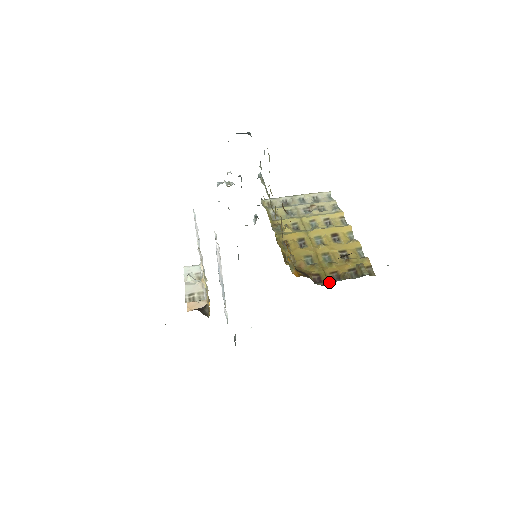
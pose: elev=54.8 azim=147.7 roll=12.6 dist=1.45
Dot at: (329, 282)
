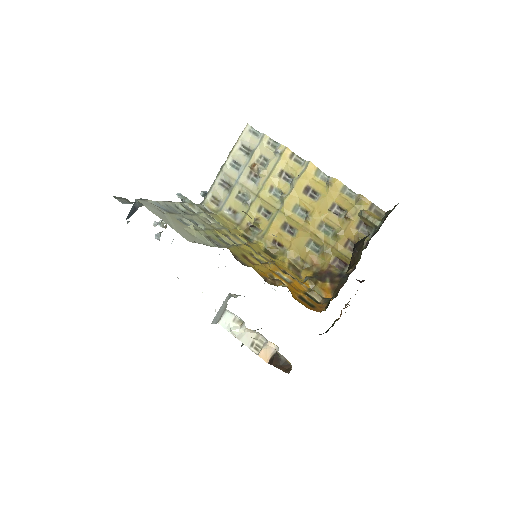
Dot at: occluded
